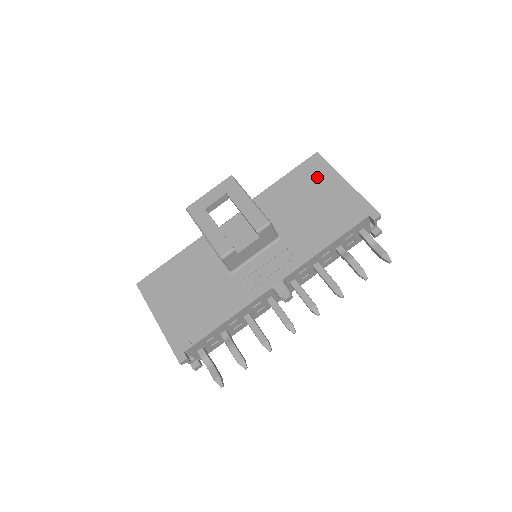
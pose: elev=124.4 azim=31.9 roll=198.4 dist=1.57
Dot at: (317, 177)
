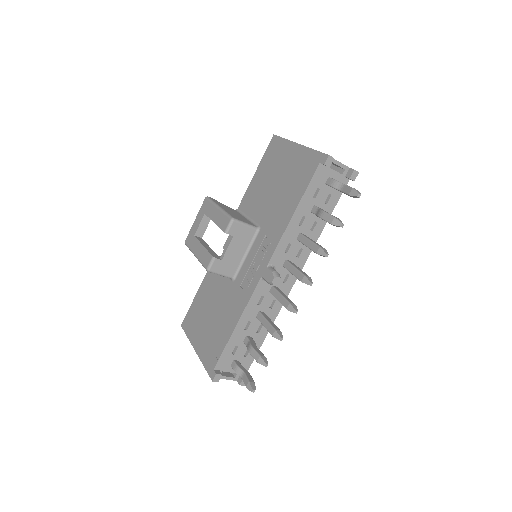
Dot at: (277, 156)
